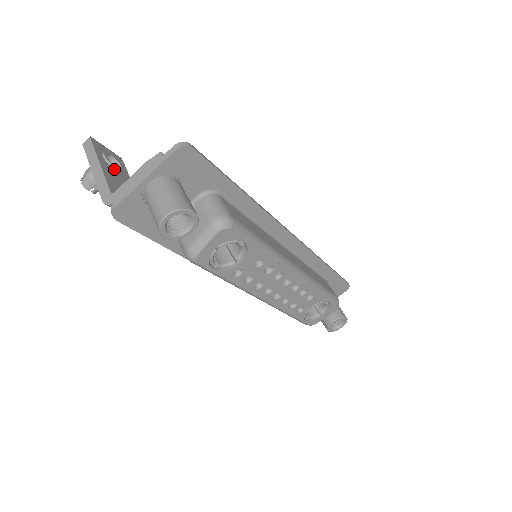
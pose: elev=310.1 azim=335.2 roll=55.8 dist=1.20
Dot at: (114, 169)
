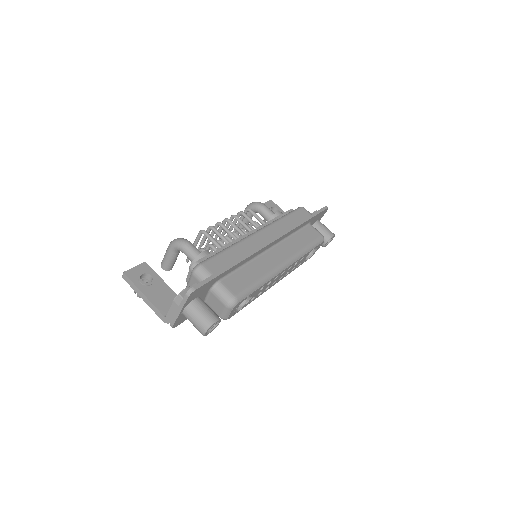
Dot at: (150, 285)
